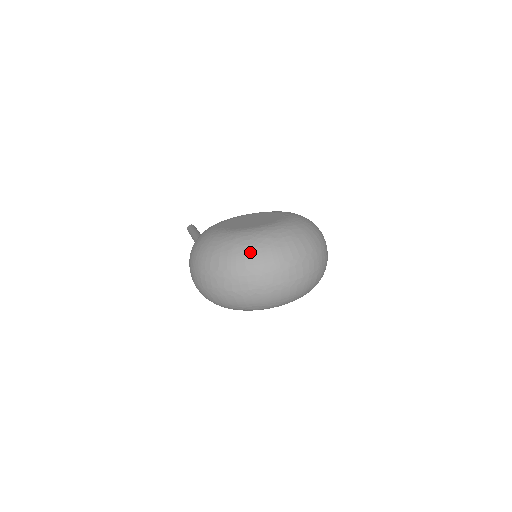
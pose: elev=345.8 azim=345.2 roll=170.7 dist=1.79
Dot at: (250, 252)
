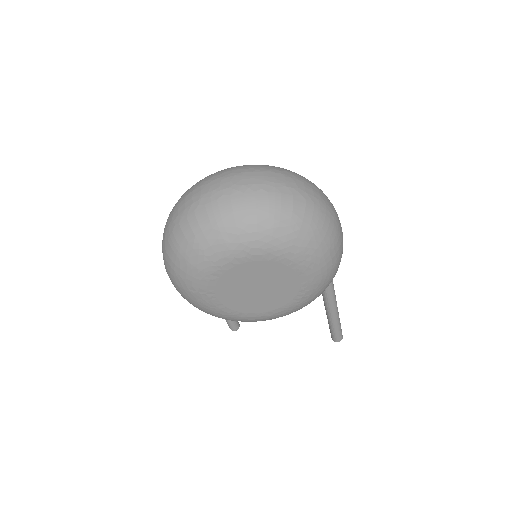
Dot at: occluded
